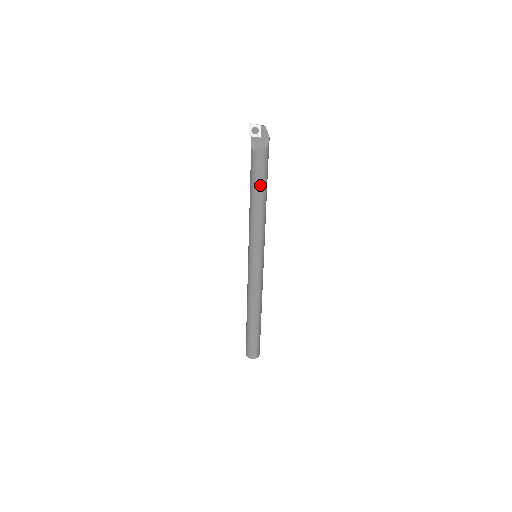
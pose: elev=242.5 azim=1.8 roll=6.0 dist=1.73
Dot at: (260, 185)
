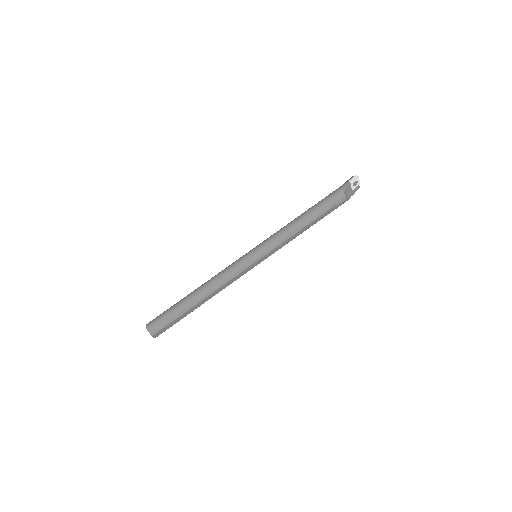
Dot at: (322, 217)
